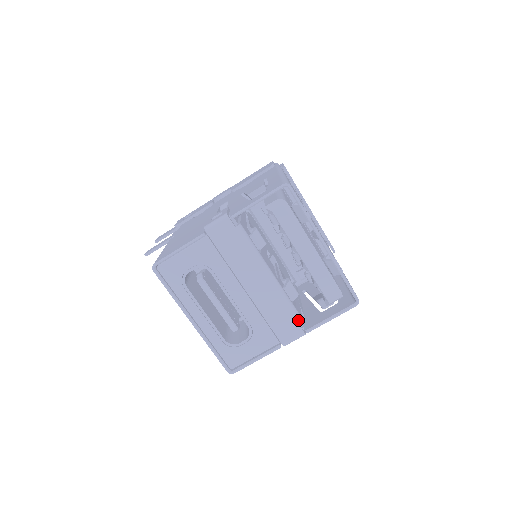
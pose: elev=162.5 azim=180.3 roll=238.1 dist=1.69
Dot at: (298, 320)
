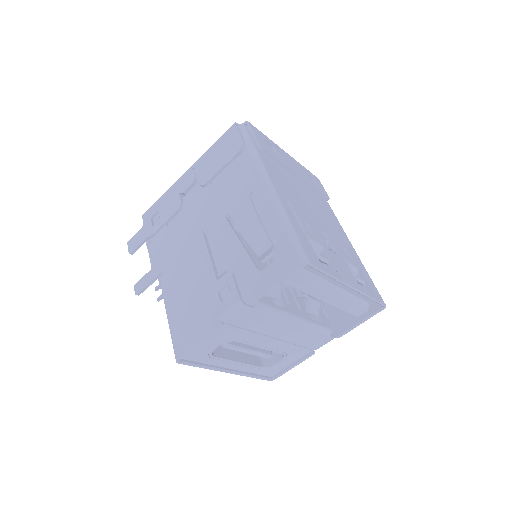
Dot at: (328, 334)
